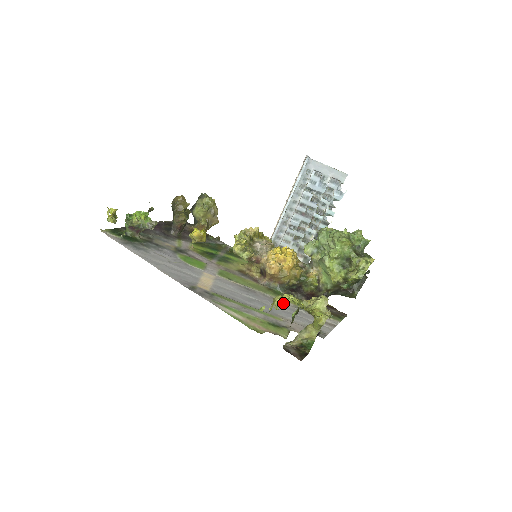
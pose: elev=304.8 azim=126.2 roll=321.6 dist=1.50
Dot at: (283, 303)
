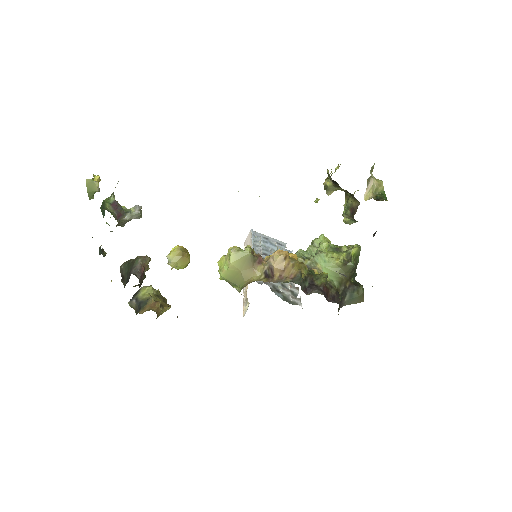
Dot at: occluded
